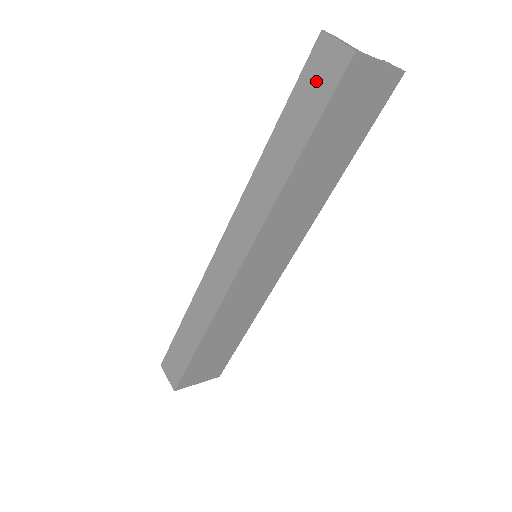
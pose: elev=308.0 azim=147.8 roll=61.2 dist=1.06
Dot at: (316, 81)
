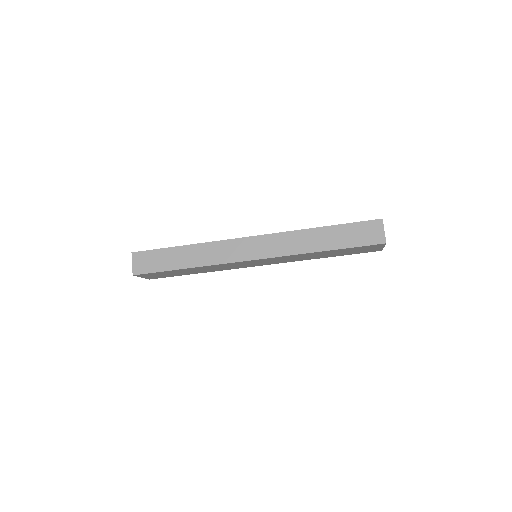
Dot at: (363, 233)
